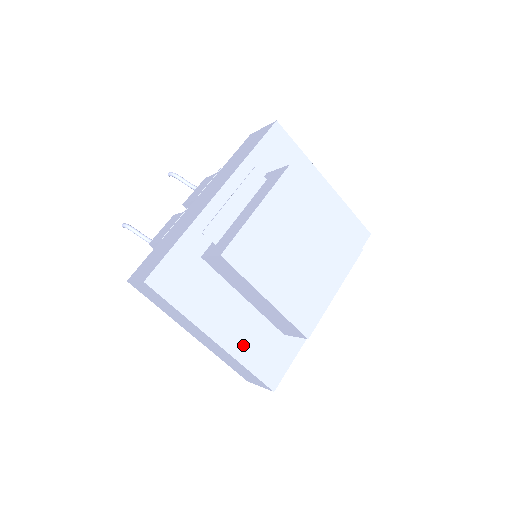
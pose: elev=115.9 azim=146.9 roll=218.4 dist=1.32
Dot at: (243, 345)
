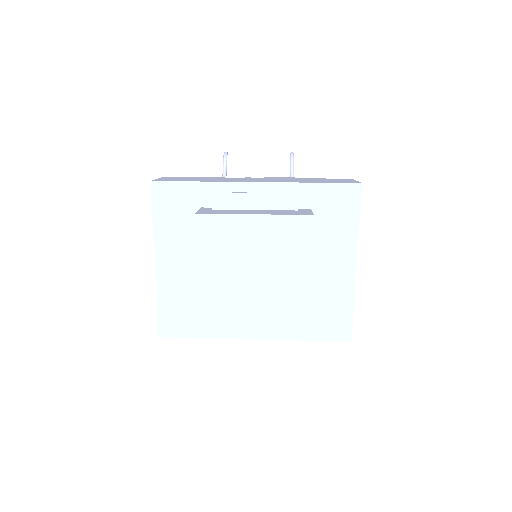
Dot at: (170, 288)
